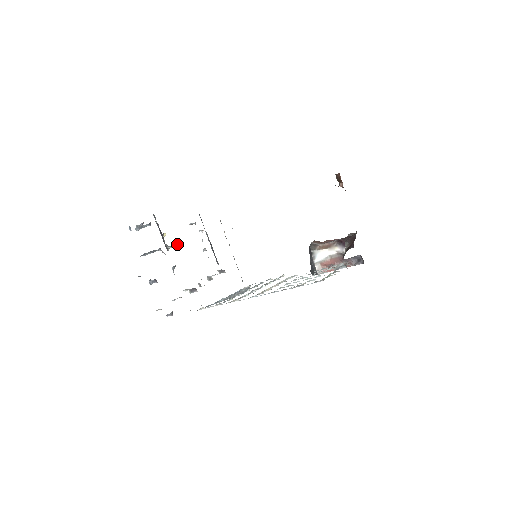
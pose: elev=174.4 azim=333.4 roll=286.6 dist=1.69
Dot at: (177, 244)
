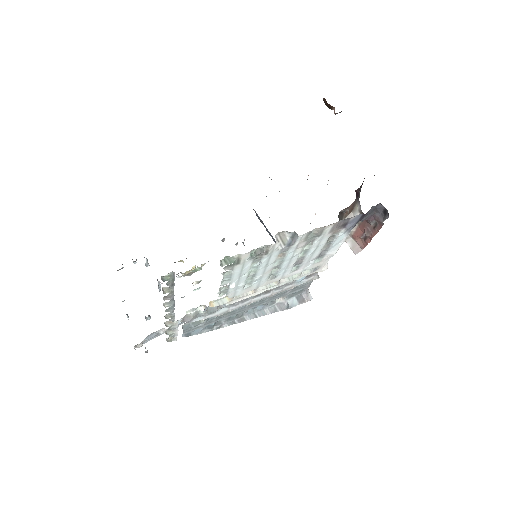
Dot at: occluded
